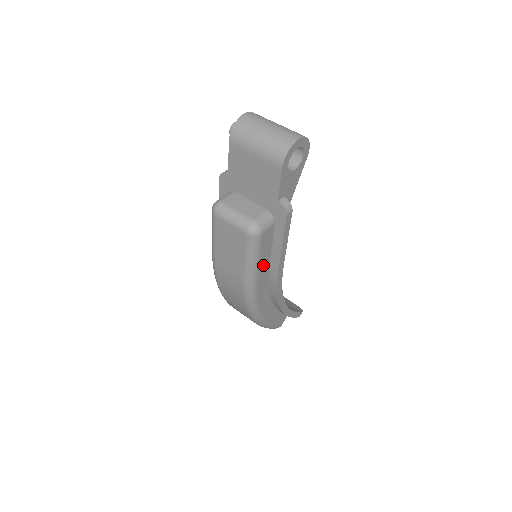
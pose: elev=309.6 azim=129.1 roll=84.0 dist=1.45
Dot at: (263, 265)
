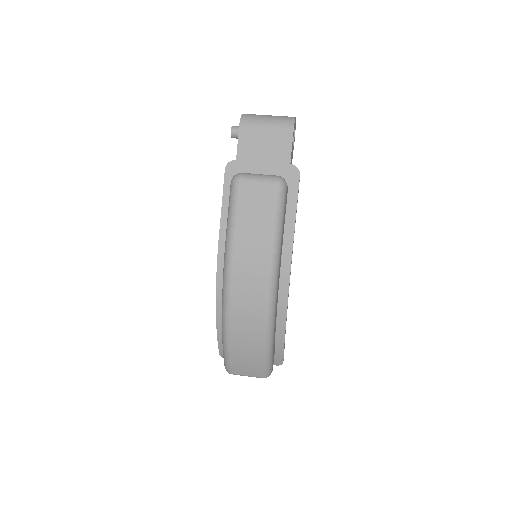
Dot at: occluded
